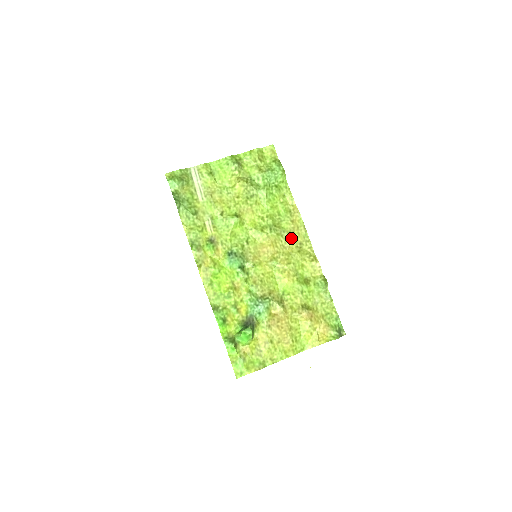
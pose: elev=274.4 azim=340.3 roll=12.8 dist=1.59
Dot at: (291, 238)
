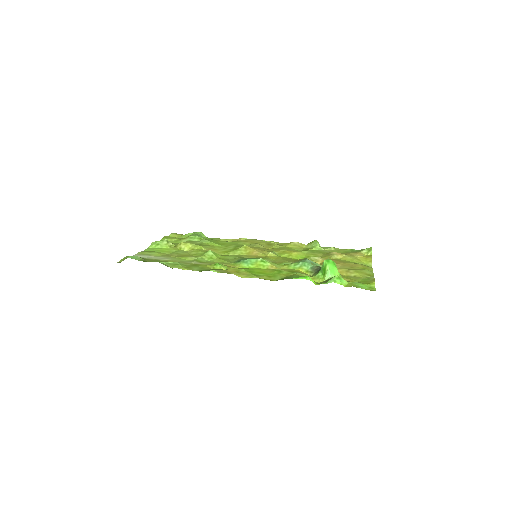
Dot at: (259, 245)
